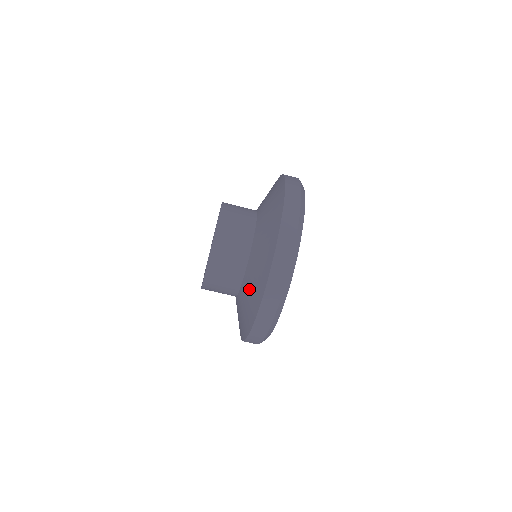
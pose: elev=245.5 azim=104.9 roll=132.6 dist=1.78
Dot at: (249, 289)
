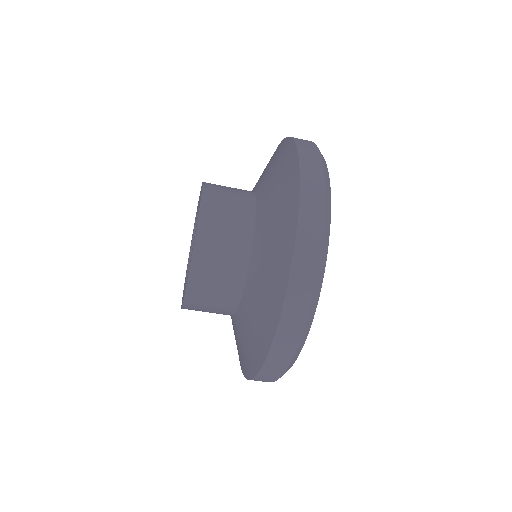
Dot at: (256, 299)
